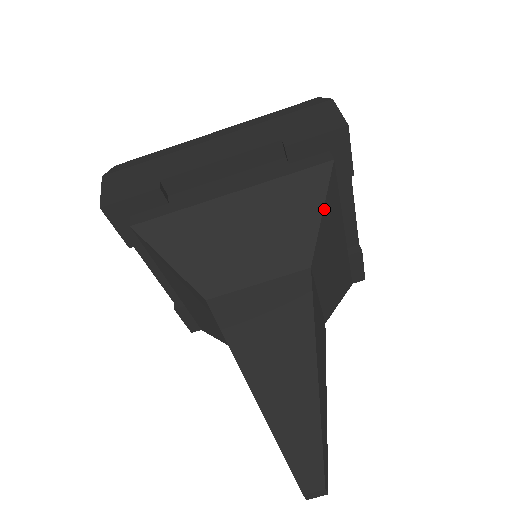
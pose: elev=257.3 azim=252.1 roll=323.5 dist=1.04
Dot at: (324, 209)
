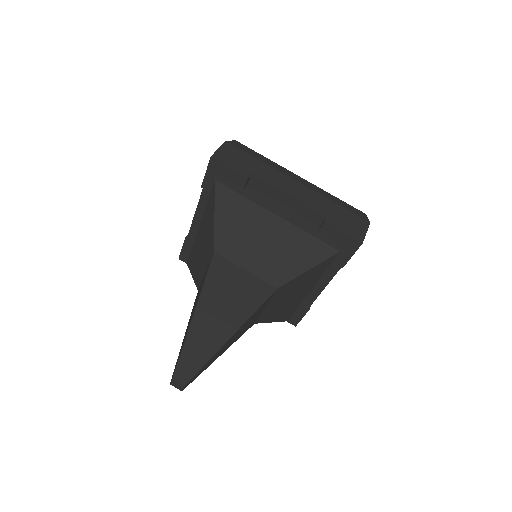
Dot at: (312, 269)
